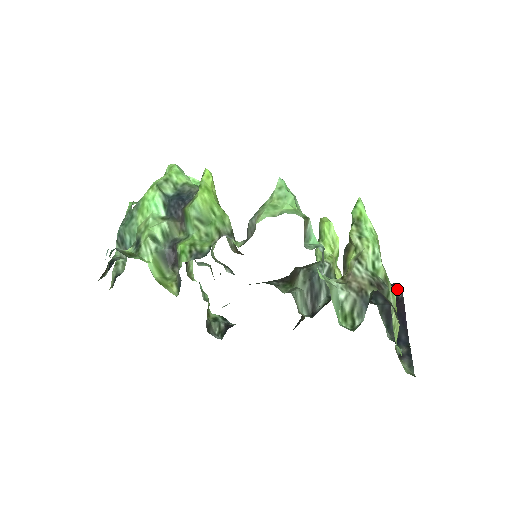
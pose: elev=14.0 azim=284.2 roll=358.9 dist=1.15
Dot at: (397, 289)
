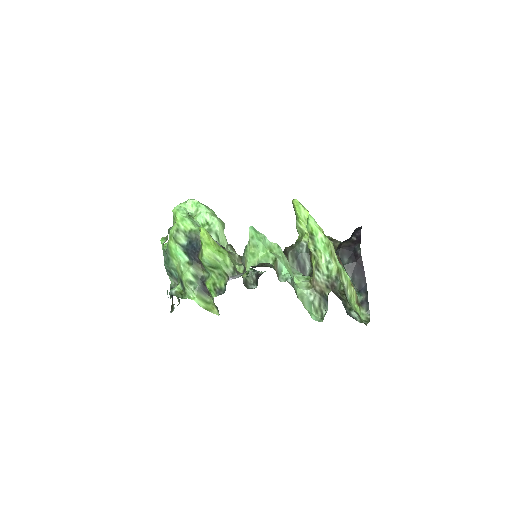
Dot at: (357, 243)
